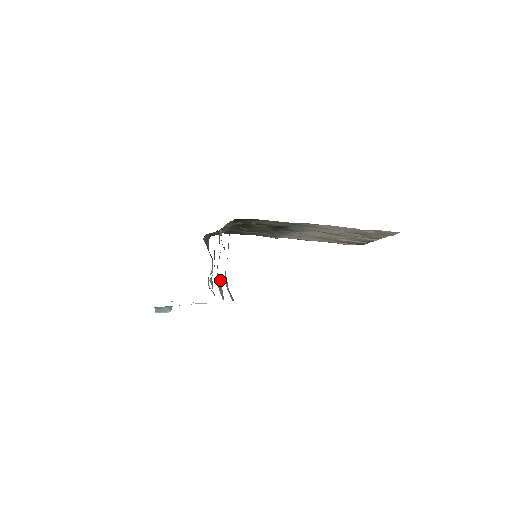
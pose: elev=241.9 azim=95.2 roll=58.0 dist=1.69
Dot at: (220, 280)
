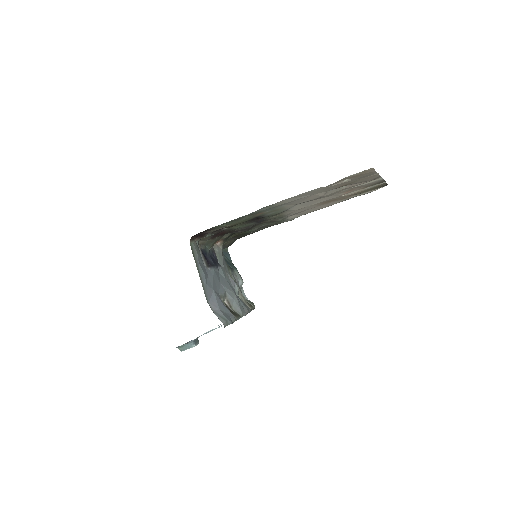
Dot at: (229, 296)
